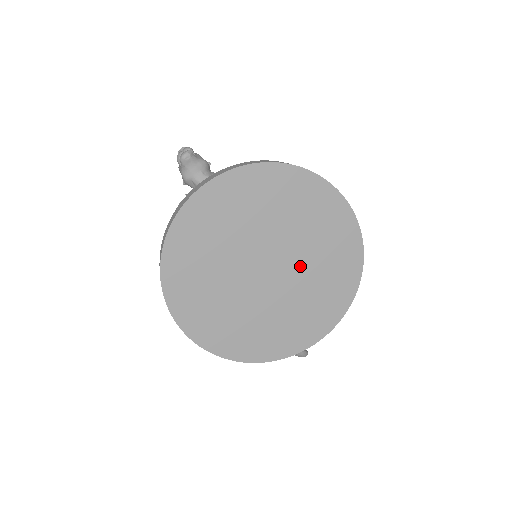
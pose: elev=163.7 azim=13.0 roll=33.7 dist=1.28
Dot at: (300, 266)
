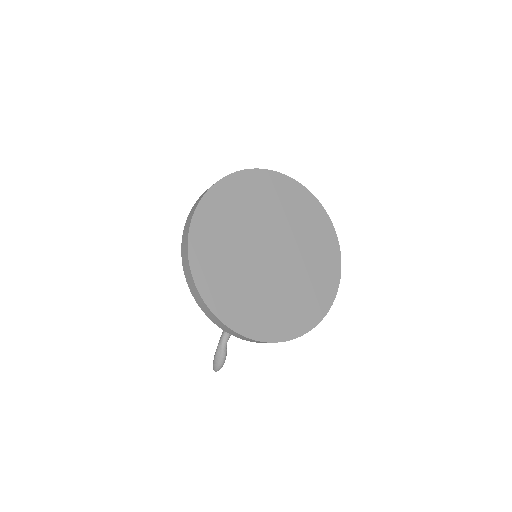
Dot at: (290, 274)
